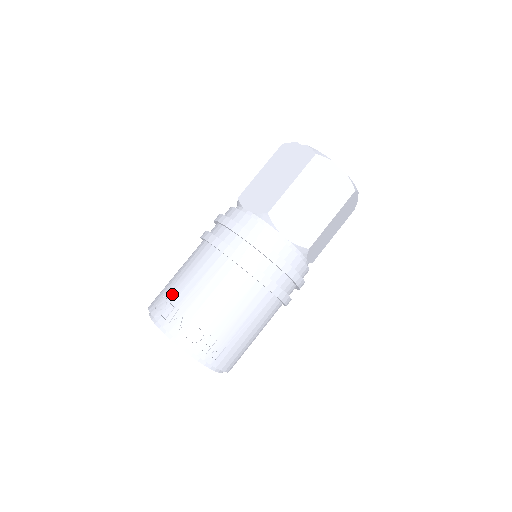
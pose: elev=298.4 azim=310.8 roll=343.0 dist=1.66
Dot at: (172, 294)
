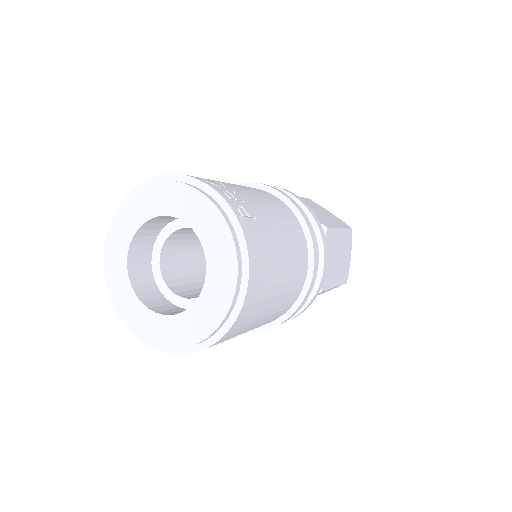
Dot at: occluded
